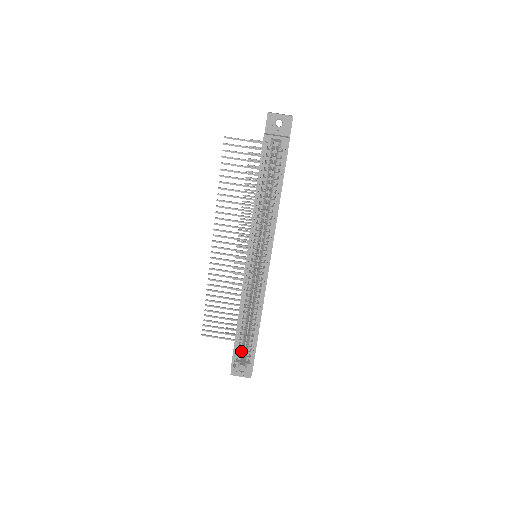
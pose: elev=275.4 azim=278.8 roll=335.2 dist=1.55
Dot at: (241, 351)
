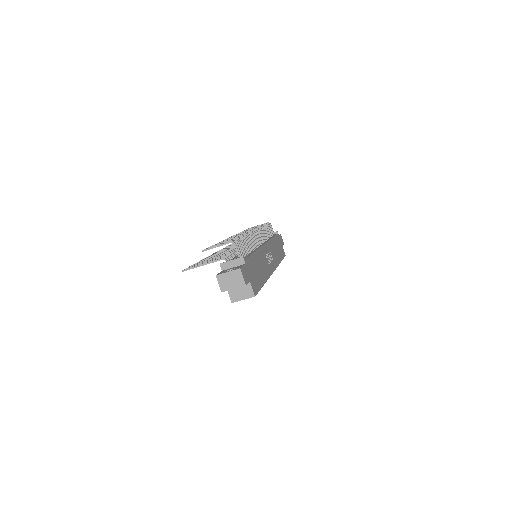
Dot at: occluded
